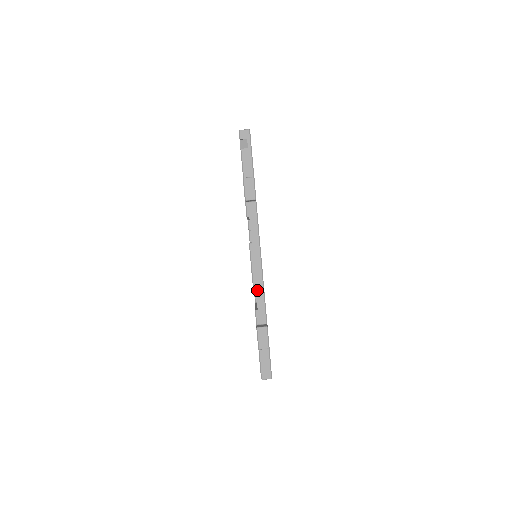
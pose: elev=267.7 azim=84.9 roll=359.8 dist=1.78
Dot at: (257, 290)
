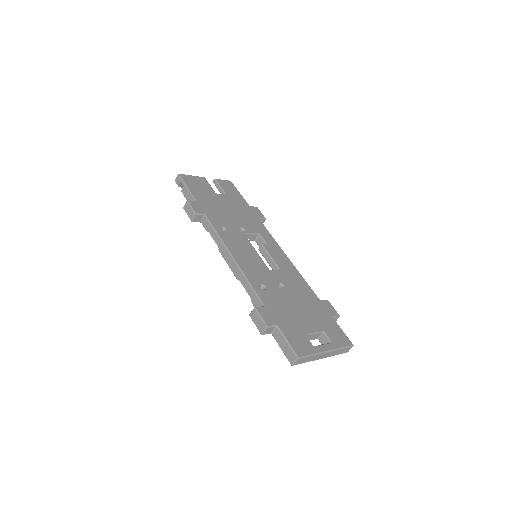
Dot at: (242, 282)
